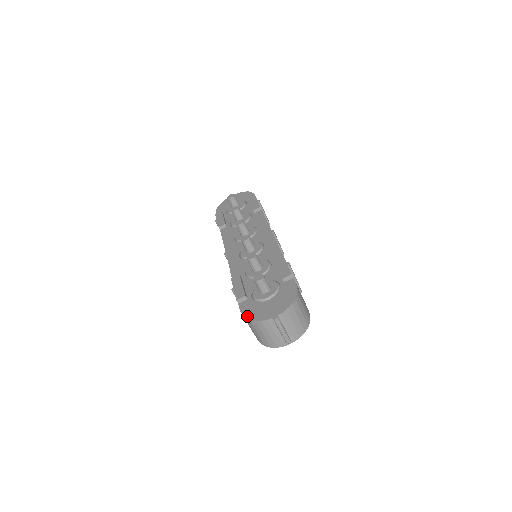
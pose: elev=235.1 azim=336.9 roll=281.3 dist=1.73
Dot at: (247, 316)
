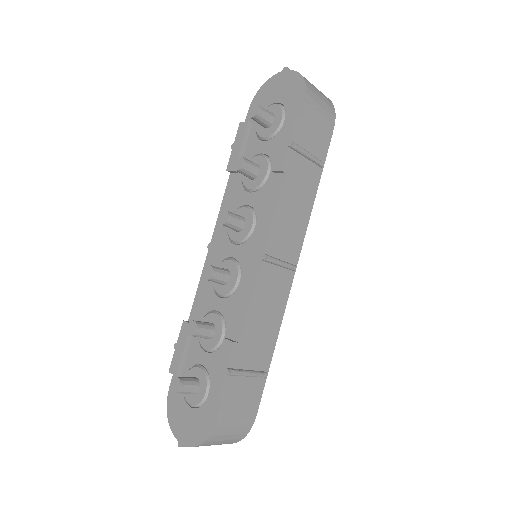
Dot at: (168, 406)
